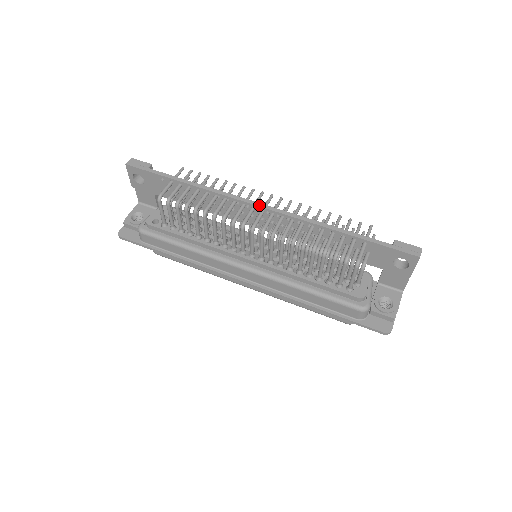
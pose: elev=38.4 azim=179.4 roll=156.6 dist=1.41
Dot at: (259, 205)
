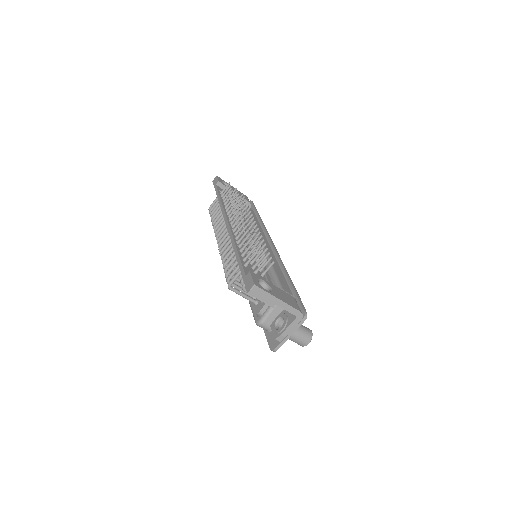
Dot at: (226, 222)
